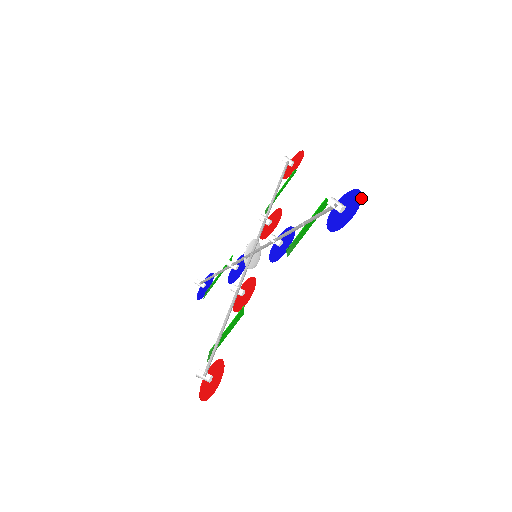
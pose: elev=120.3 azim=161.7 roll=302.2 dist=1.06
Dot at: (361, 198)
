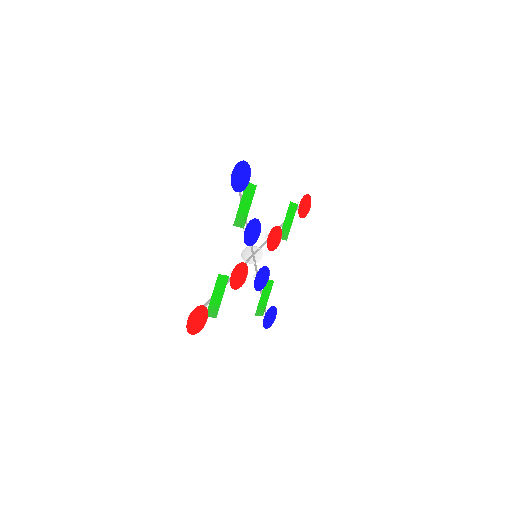
Dot at: (240, 162)
